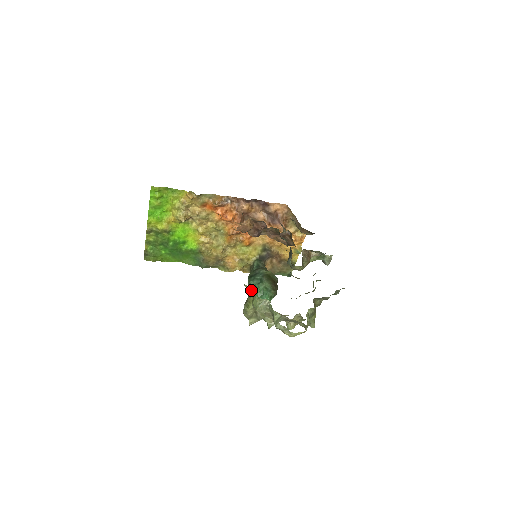
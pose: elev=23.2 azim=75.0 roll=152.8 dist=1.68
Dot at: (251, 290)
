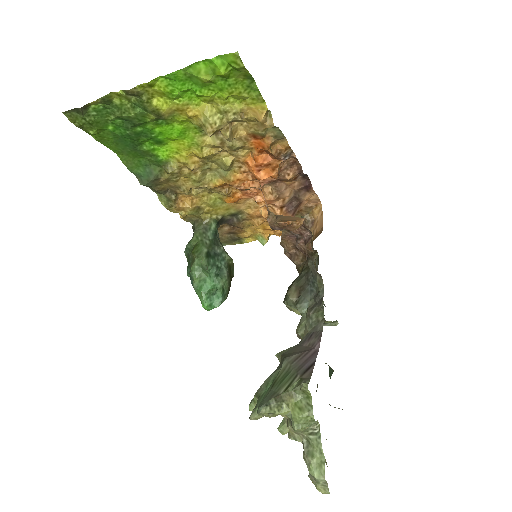
Dot at: (303, 392)
